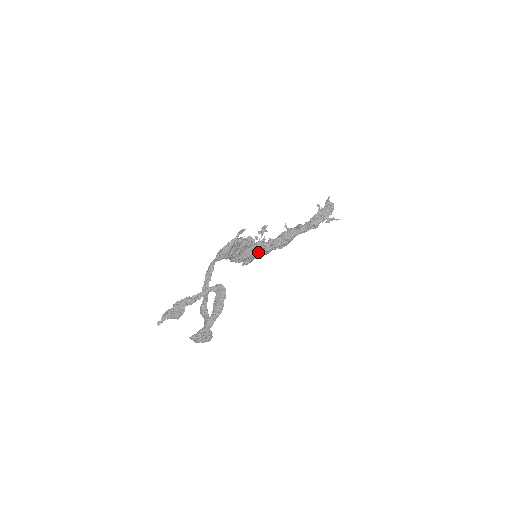
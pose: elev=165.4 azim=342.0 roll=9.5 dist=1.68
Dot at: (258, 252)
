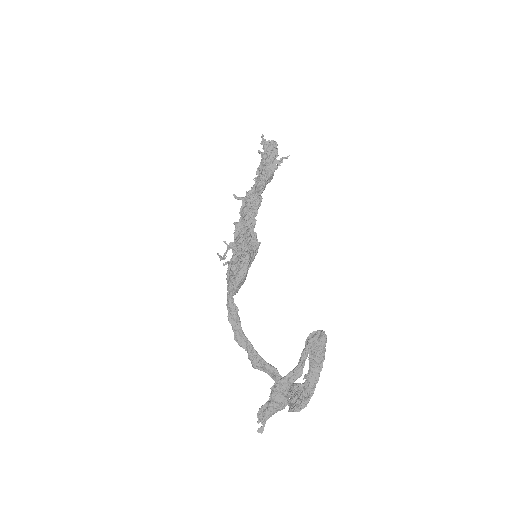
Dot at: (257, 250)
